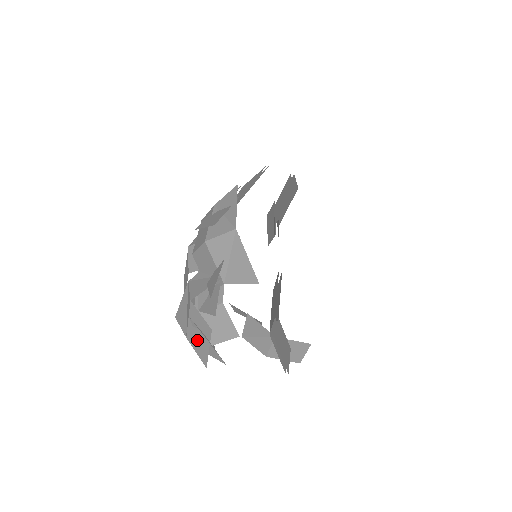
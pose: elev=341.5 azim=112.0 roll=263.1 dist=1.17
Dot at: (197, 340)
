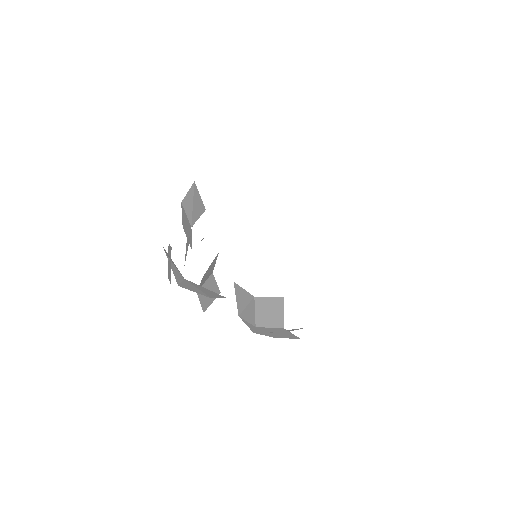
Dot at: (169, 269)
